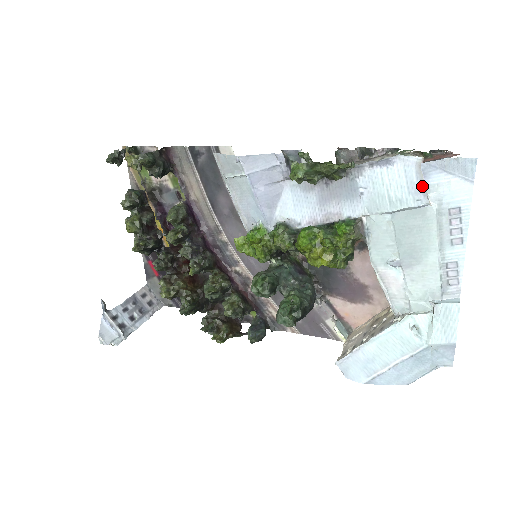
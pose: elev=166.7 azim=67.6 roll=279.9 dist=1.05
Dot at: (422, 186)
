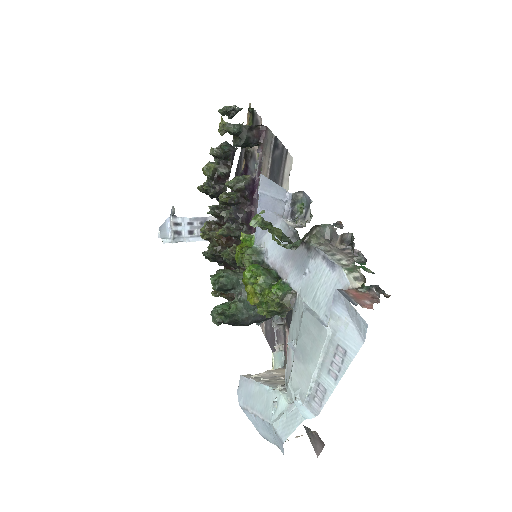
Dot at: occluded
